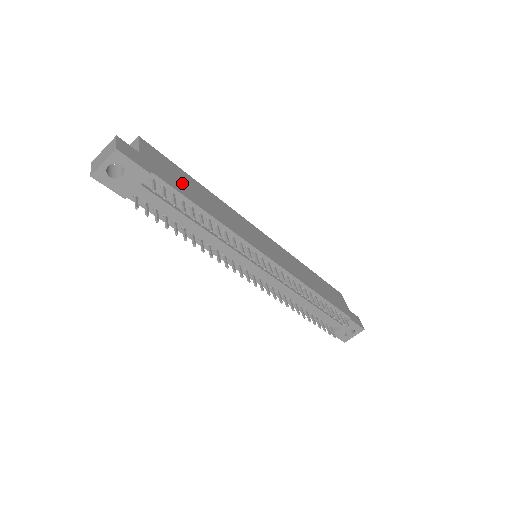
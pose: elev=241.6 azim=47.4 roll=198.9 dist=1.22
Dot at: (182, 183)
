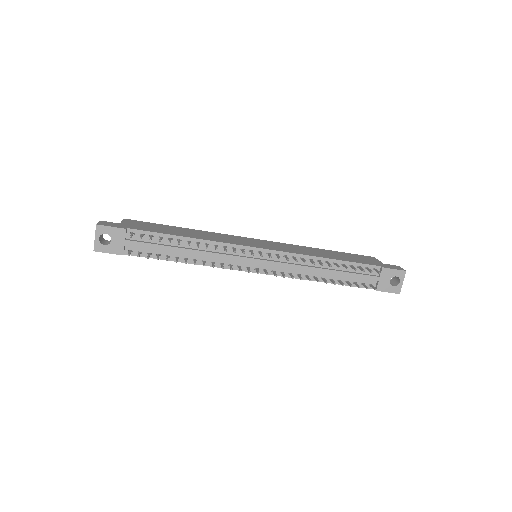
Dot at: (161, 229)
